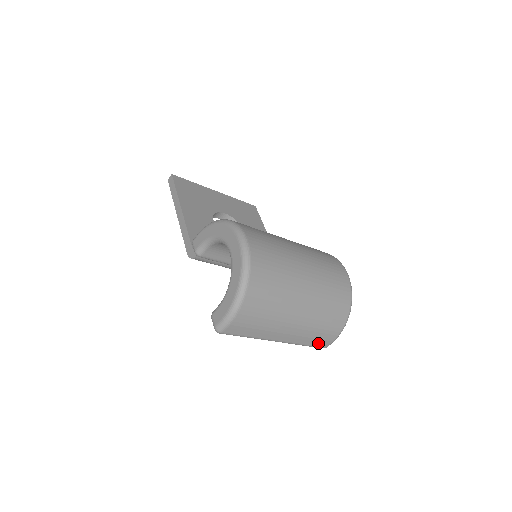
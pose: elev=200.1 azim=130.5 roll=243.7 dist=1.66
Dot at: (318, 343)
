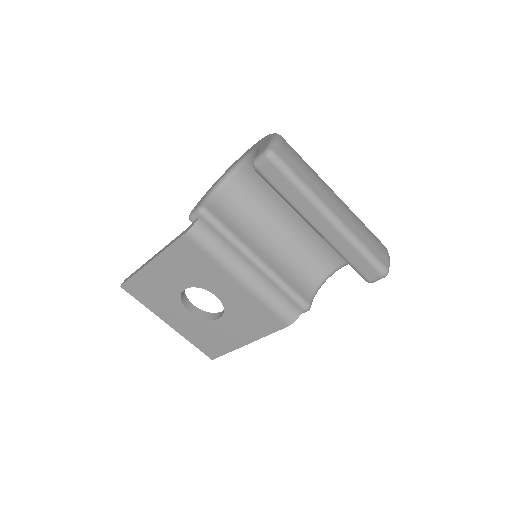
Dot at: (375, 252)
